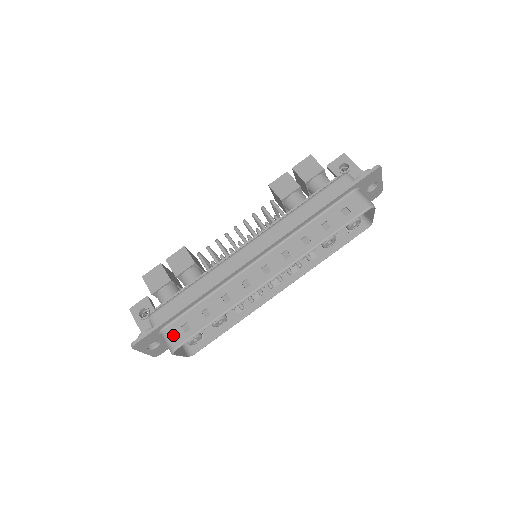
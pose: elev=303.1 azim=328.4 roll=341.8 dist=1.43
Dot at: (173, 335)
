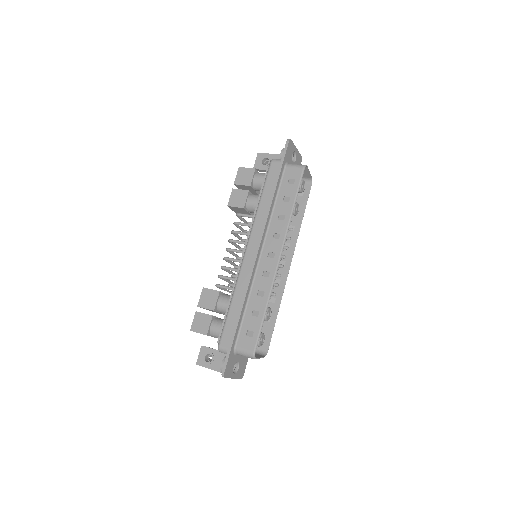
Dot at: (245, 346)
